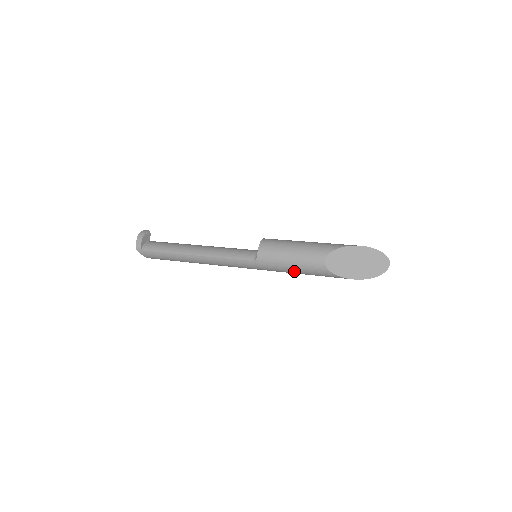
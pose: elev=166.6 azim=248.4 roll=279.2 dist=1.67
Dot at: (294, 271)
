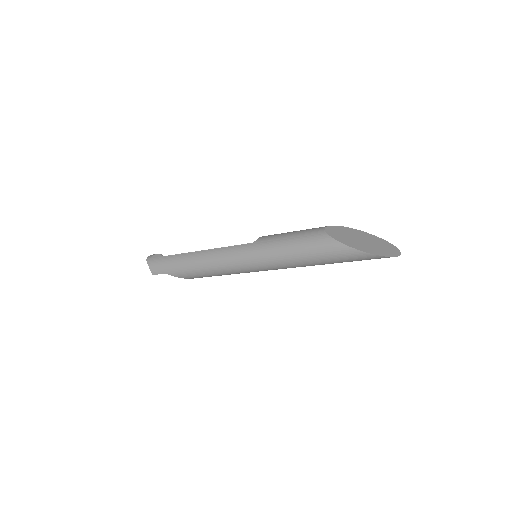
Dot at: (290, 246)
